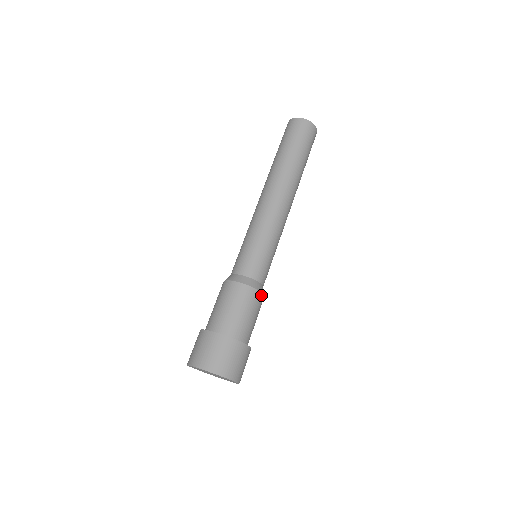
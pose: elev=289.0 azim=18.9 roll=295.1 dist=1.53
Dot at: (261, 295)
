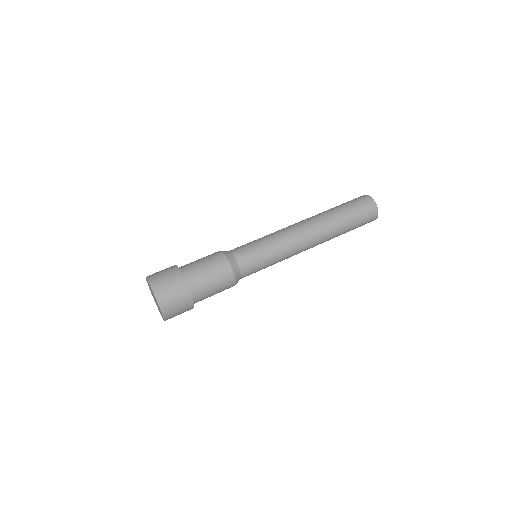
Dot at: (226, 260)
